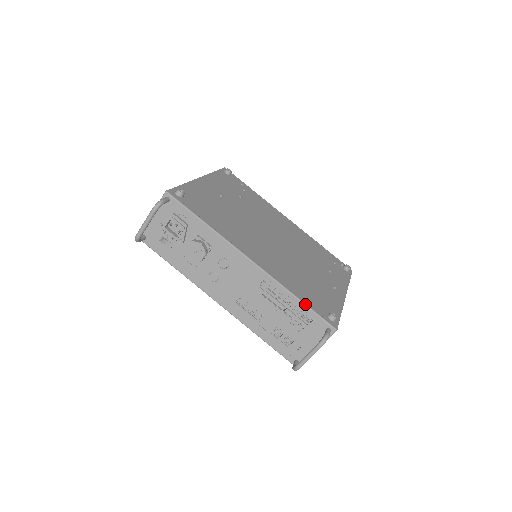
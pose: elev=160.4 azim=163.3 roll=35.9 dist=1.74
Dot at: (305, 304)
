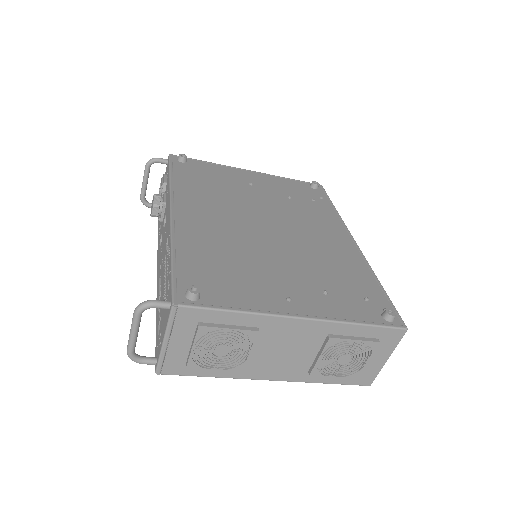
Dot at: (172, 263)
